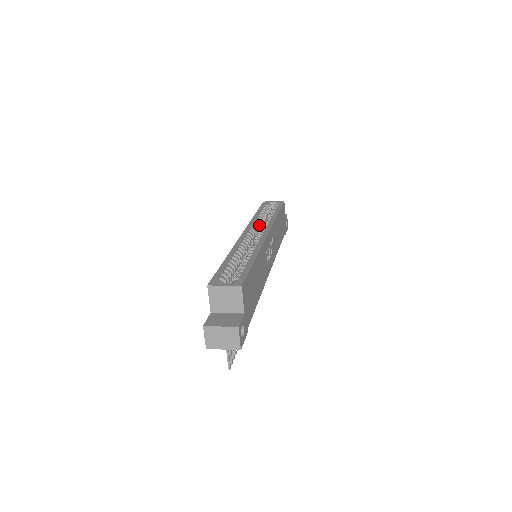
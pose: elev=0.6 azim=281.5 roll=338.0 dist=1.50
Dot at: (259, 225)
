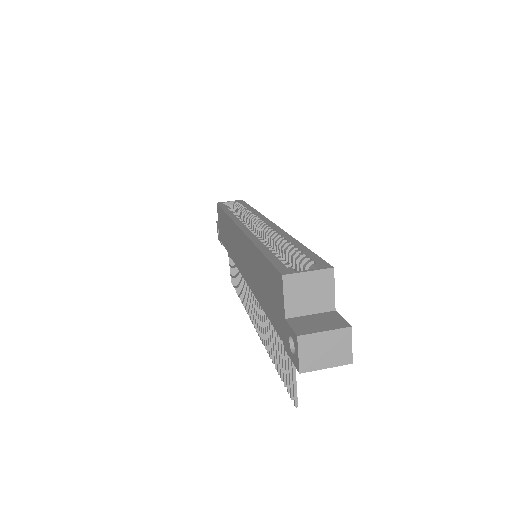
Dot at: occluded
